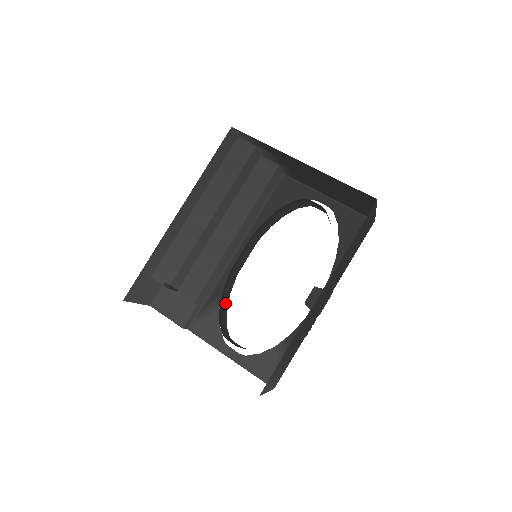
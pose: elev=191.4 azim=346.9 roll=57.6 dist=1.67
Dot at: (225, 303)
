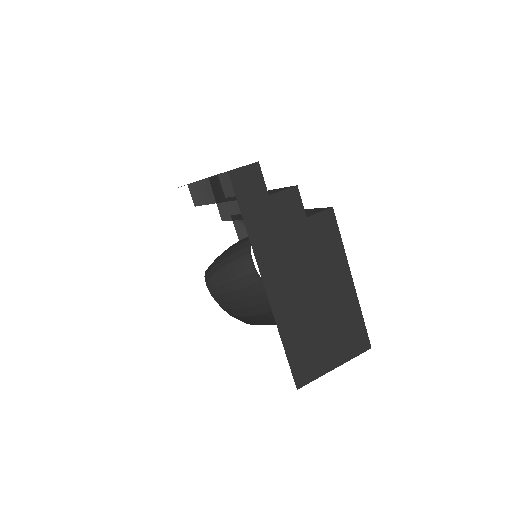
Dot at: (246, 239)
